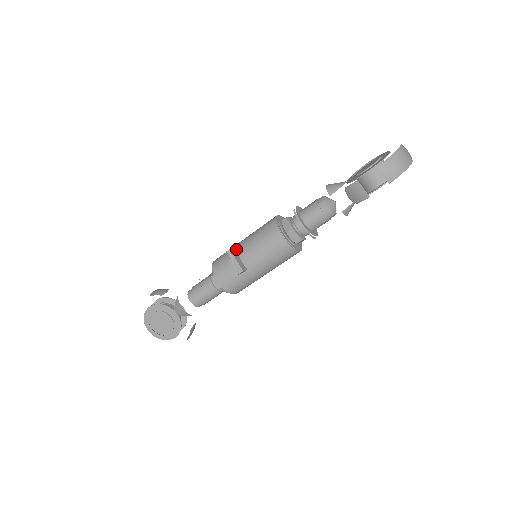
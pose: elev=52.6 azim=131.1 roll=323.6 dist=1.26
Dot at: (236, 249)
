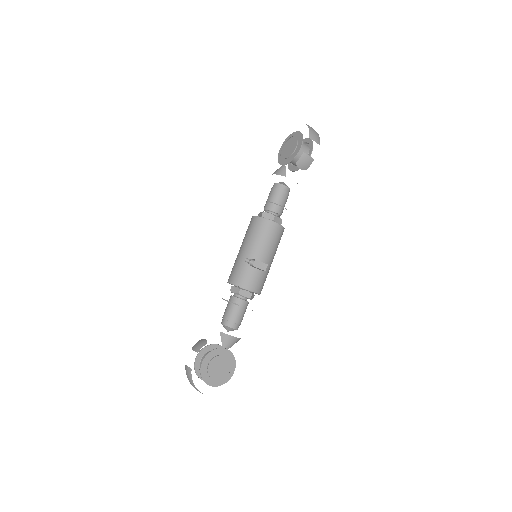
Dot at: (245, 258)
